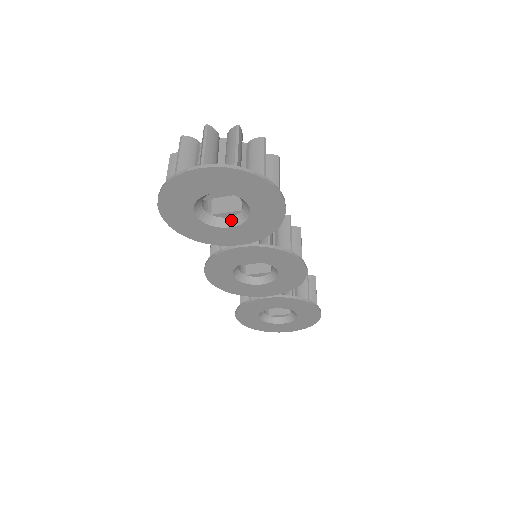
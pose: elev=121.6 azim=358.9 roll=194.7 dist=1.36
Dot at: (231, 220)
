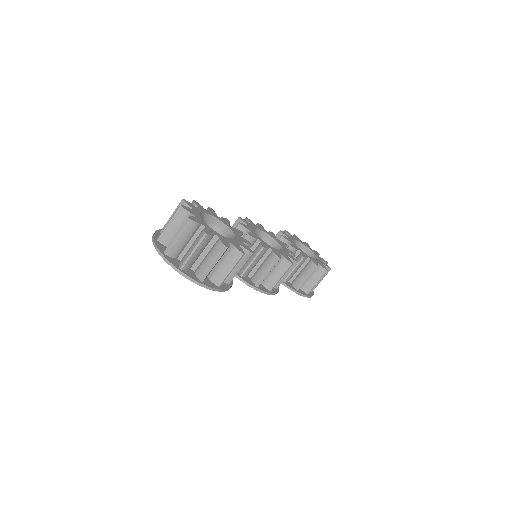
Dot at: occluded
